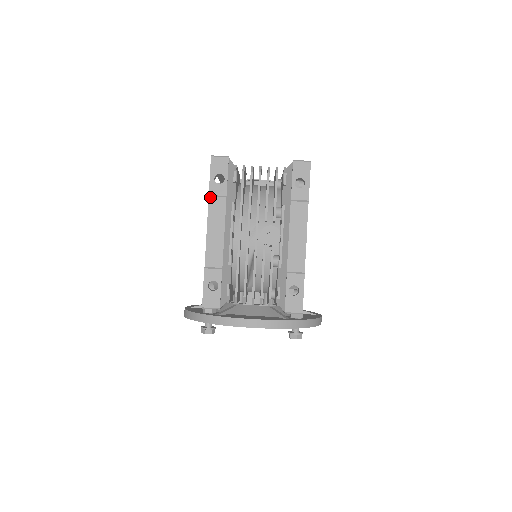
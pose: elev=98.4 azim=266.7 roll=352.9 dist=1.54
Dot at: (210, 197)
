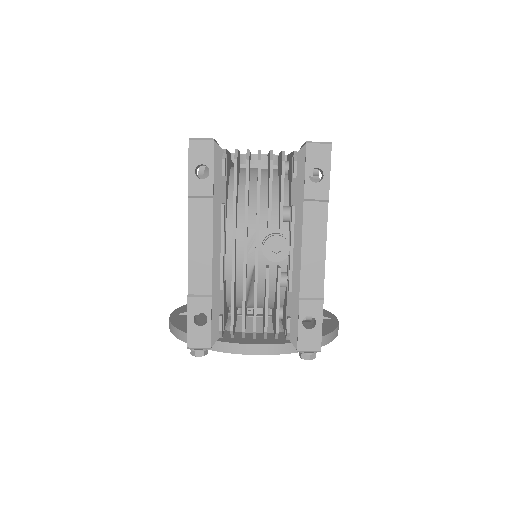
Dot at: (190, 198)
